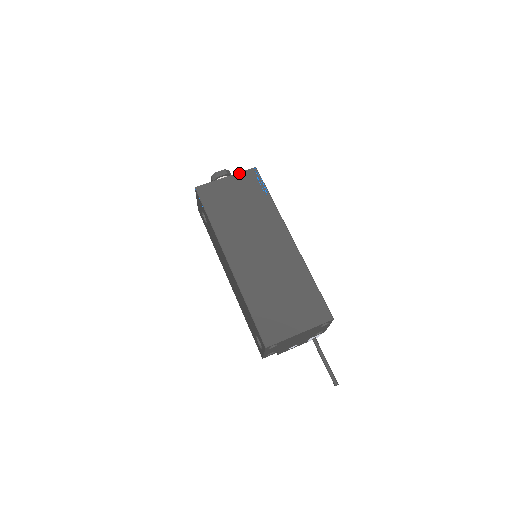
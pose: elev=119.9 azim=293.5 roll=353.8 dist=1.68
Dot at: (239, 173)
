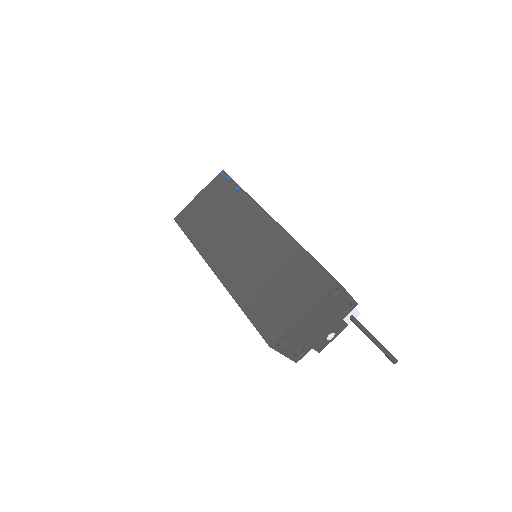
Dot at: (209, 184)
